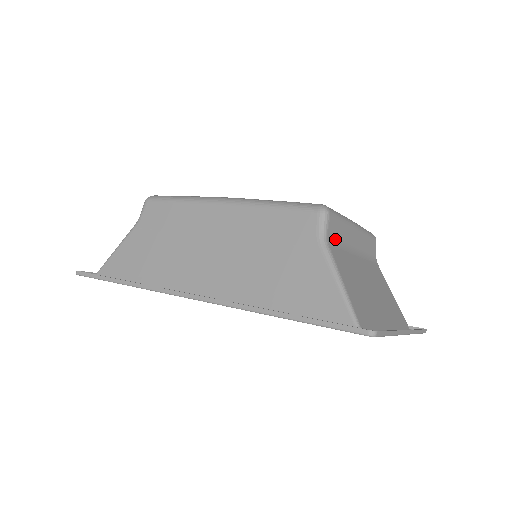
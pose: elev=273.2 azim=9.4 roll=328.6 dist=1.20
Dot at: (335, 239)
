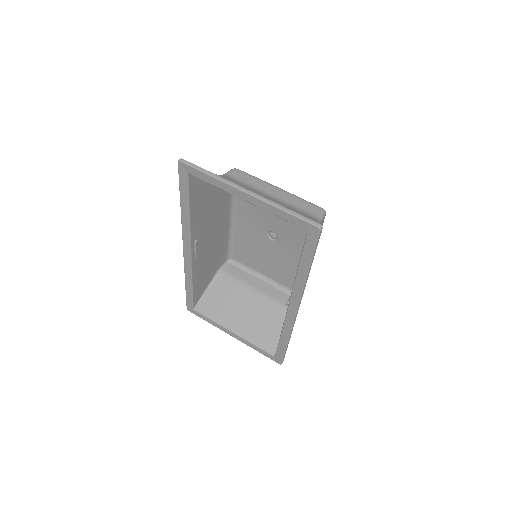
Dot at: (238, 179)
